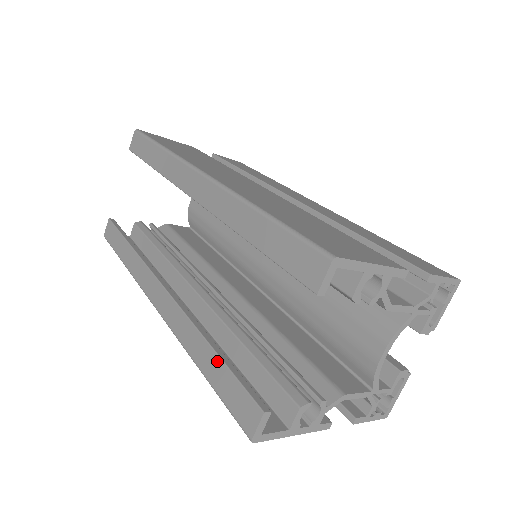
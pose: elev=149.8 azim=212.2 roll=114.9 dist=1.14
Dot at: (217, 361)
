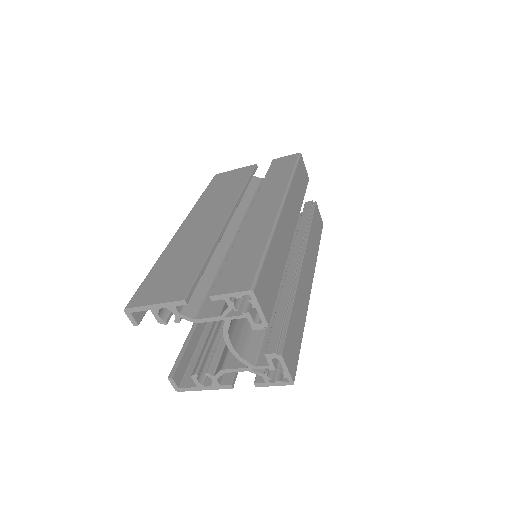
Dot at: occluded
